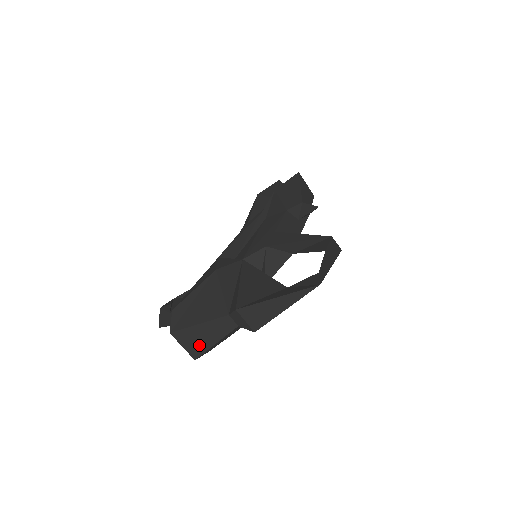
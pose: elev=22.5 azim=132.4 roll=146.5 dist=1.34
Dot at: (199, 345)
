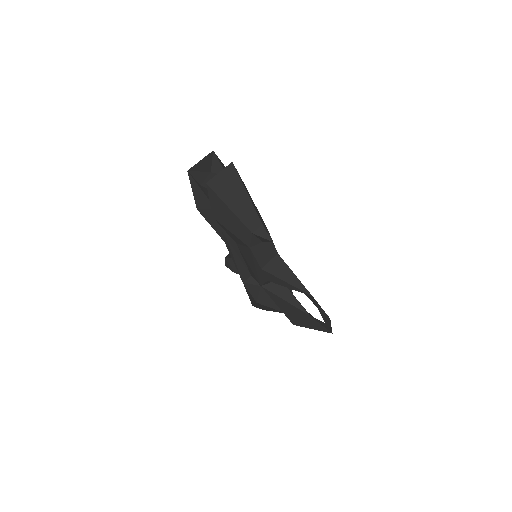
Dot at: occluded
